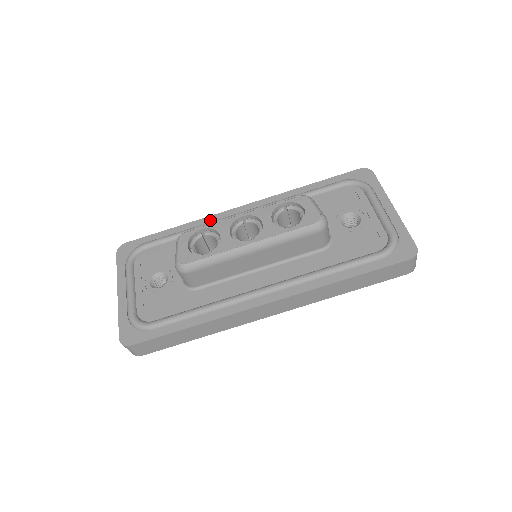
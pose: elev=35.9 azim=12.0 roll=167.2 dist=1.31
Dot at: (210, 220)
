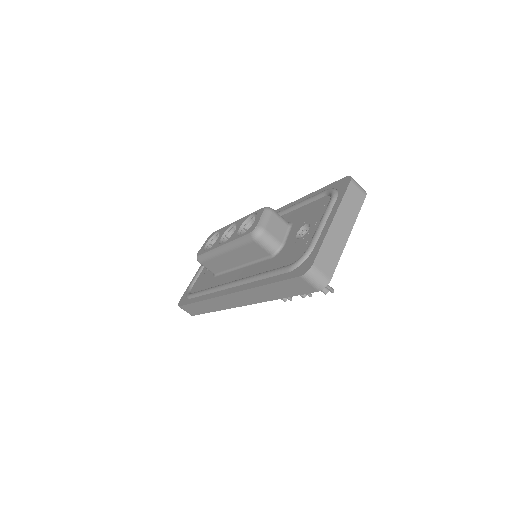
Dot at: occluded
